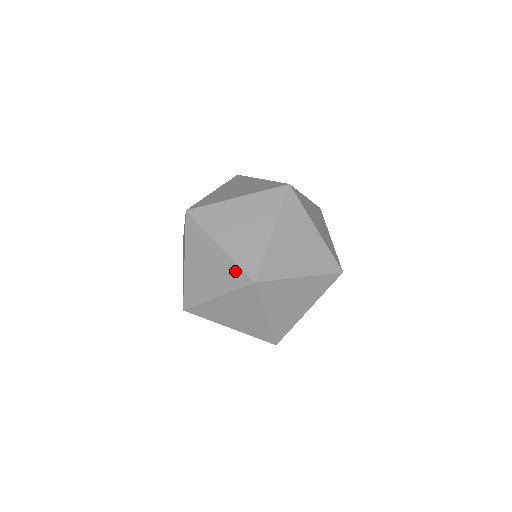
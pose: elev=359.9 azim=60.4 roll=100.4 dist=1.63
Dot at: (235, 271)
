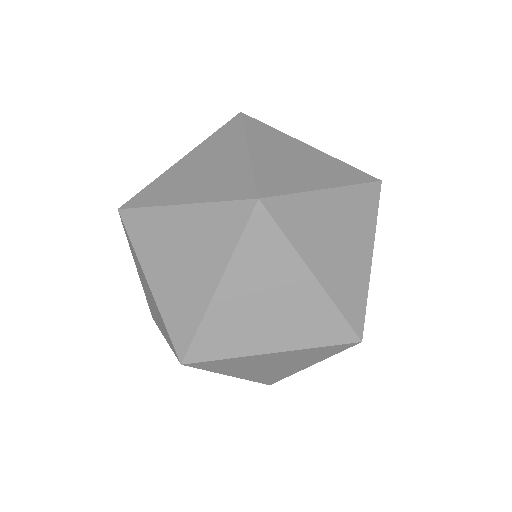
Dot at: (166, 330)
